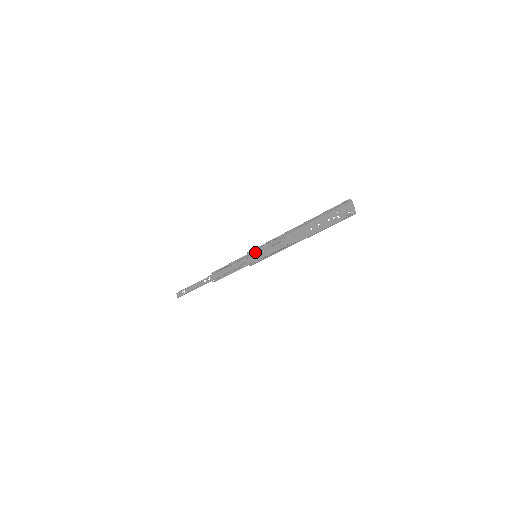
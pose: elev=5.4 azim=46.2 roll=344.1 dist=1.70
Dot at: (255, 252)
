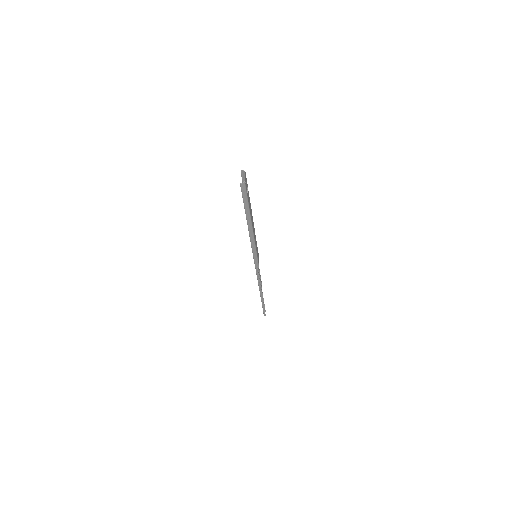
Dot at: occluded
